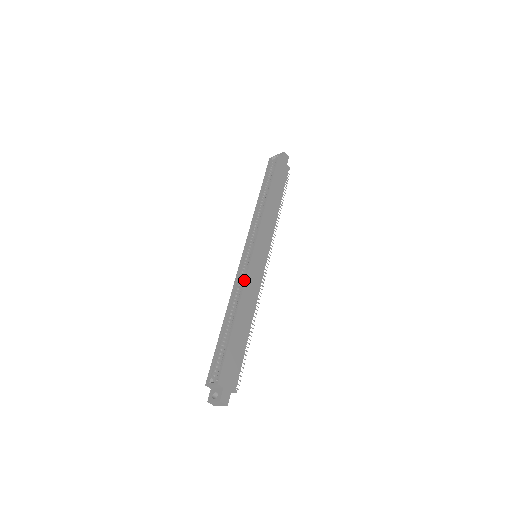
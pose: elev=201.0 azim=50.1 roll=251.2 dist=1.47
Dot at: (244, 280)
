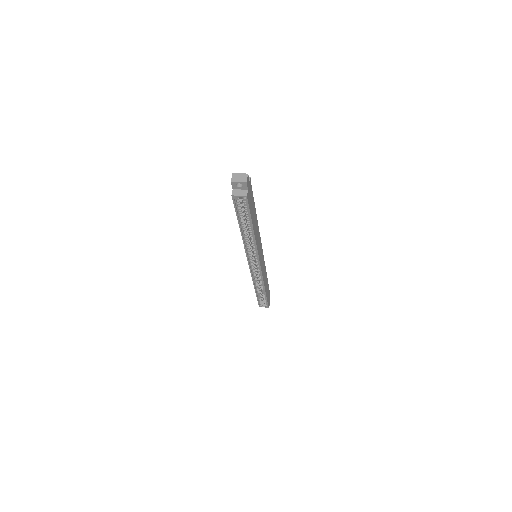
Dot at: (262, 279)
